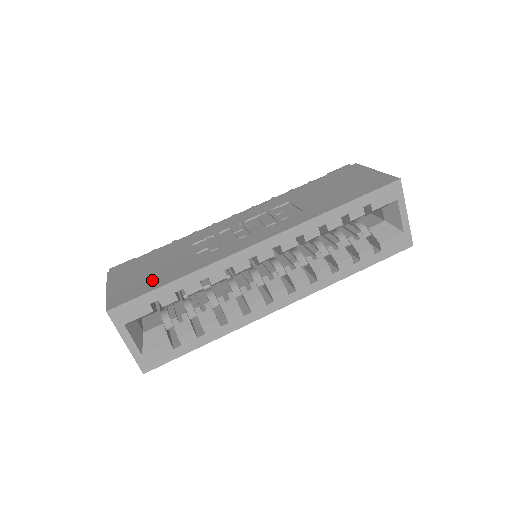
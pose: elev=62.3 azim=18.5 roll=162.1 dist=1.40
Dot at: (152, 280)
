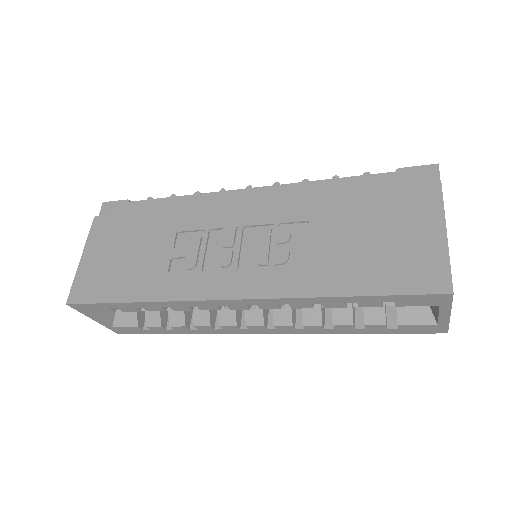
Dot at: (117, 280)
